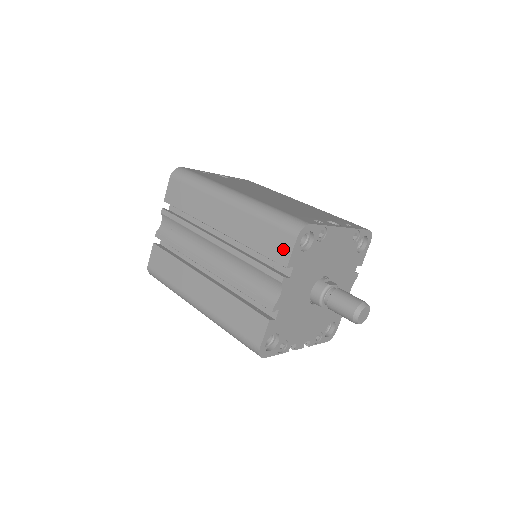
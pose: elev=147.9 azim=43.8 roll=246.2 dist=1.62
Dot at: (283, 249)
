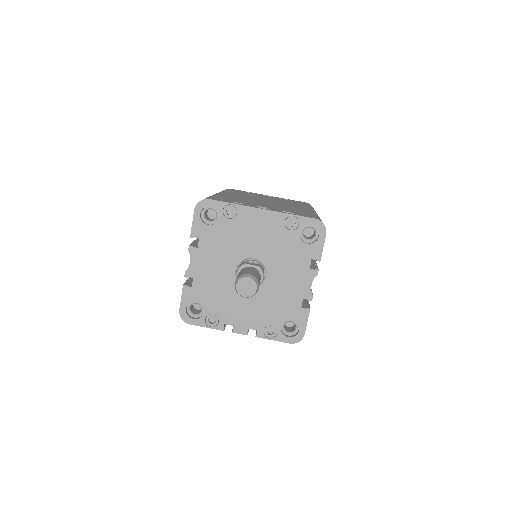
Dot at: occluded
